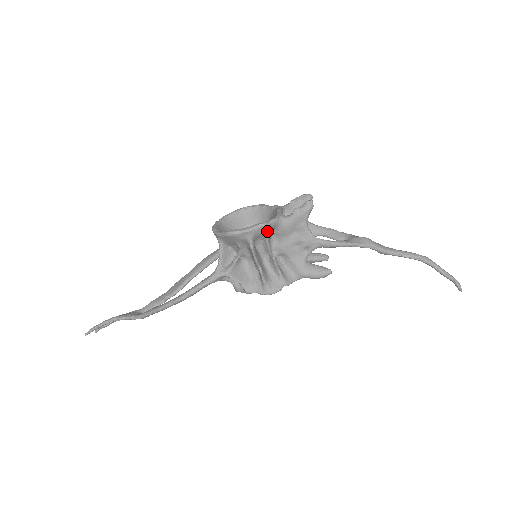
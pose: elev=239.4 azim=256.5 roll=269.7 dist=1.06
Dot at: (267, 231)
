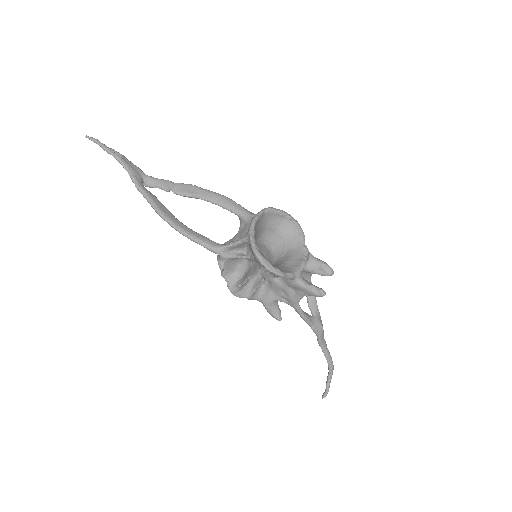
Dot at: occluded
